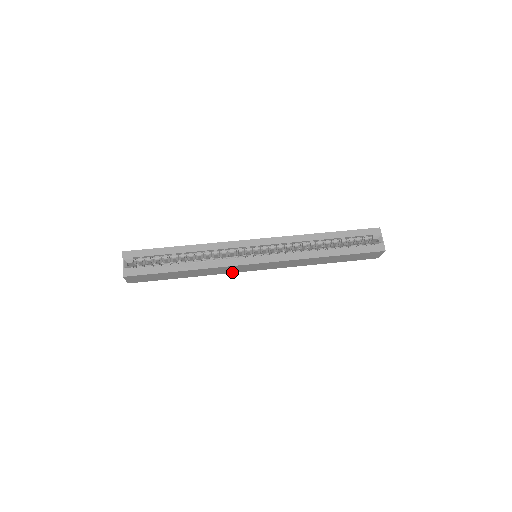
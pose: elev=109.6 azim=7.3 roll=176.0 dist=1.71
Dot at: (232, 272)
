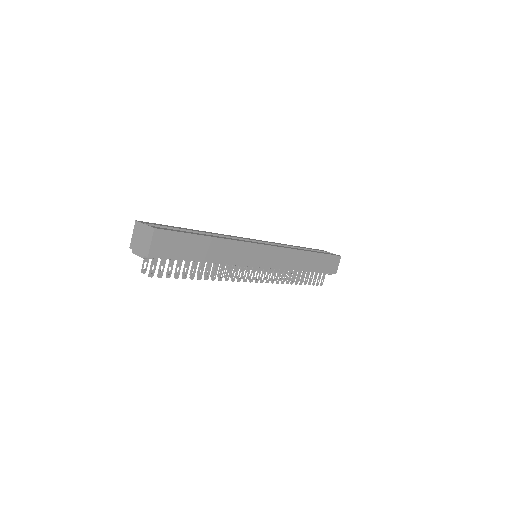
Dot at: (245, 264)
